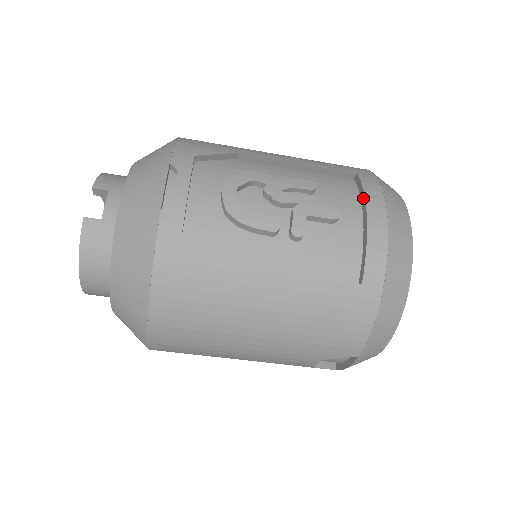
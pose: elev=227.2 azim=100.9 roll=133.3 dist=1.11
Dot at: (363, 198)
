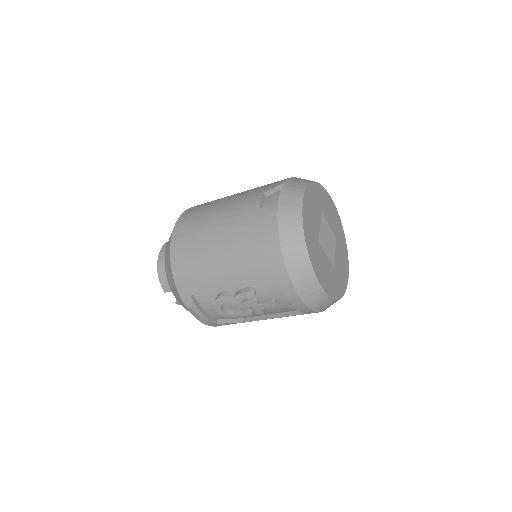
Dot at: (283, 290)
